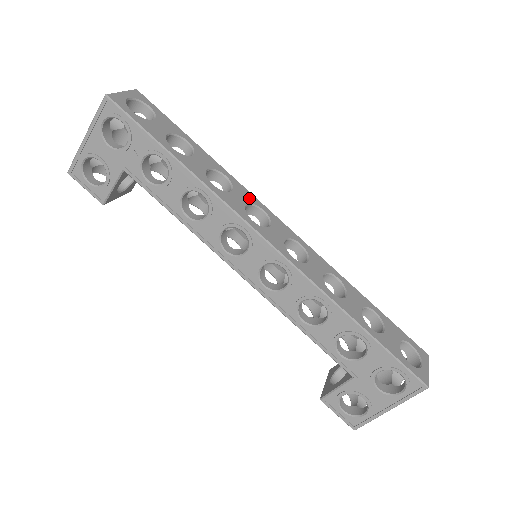
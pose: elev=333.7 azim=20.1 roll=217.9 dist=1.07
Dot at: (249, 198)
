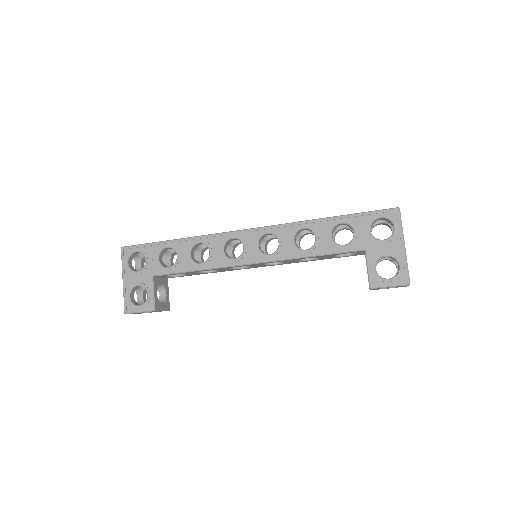
Dot at: occluded
